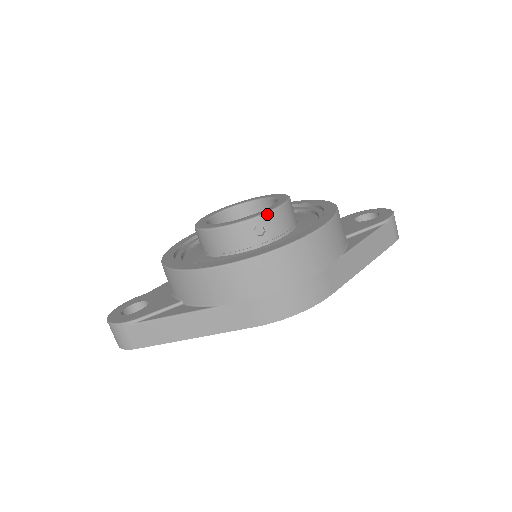
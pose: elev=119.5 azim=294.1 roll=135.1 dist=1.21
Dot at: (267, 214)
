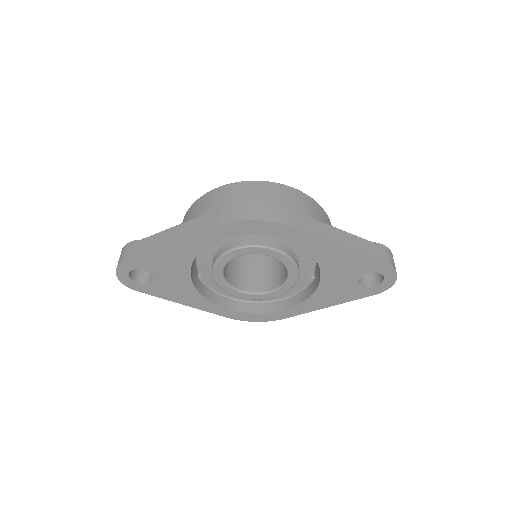
Dot at: occluded
